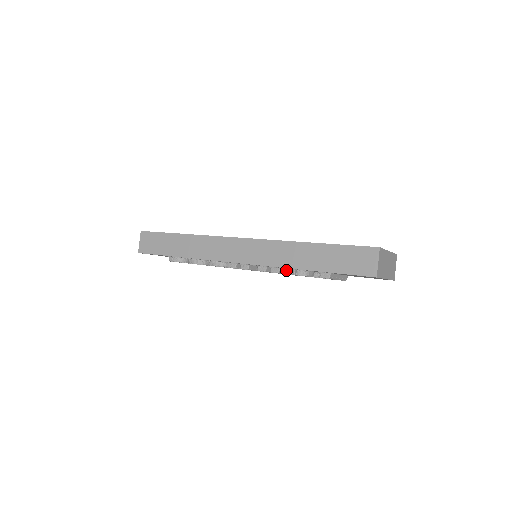
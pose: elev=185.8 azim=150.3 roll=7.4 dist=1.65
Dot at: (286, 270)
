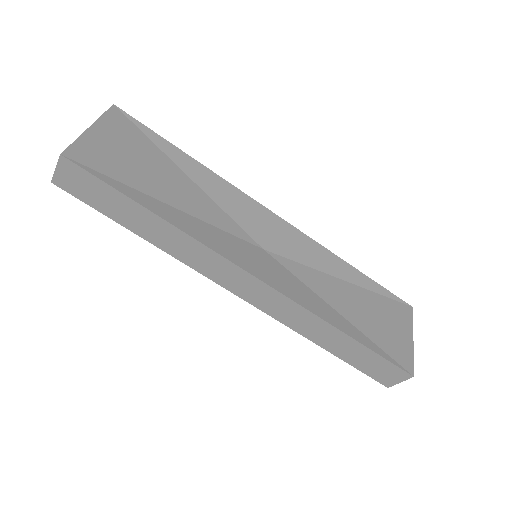
Dot at: occluded
